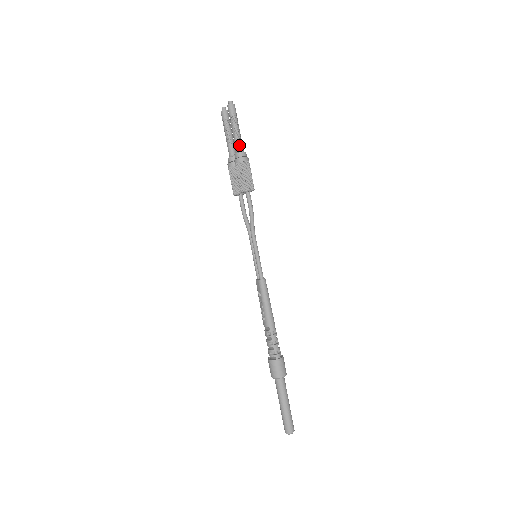
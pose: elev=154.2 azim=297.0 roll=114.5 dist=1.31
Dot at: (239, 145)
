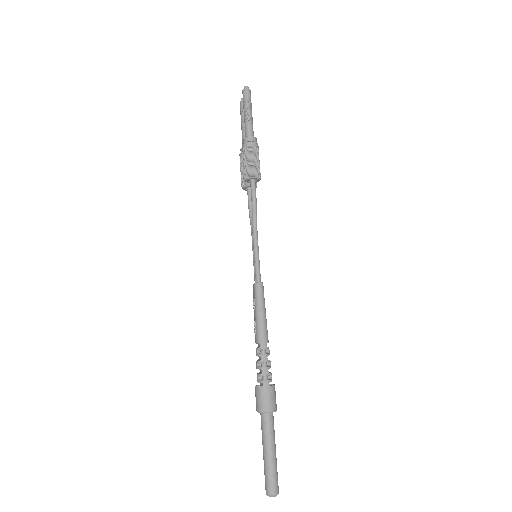
Dot at: (249, 130)
